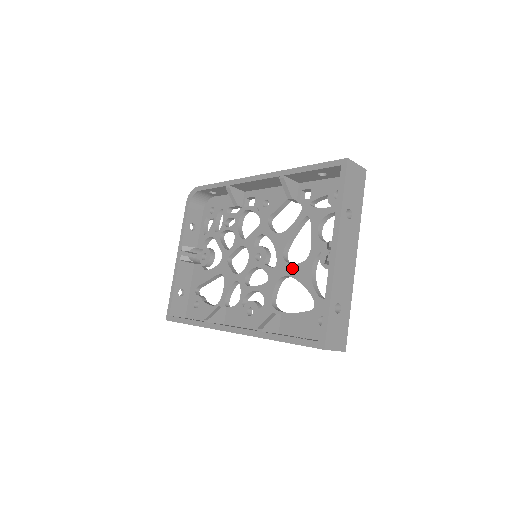
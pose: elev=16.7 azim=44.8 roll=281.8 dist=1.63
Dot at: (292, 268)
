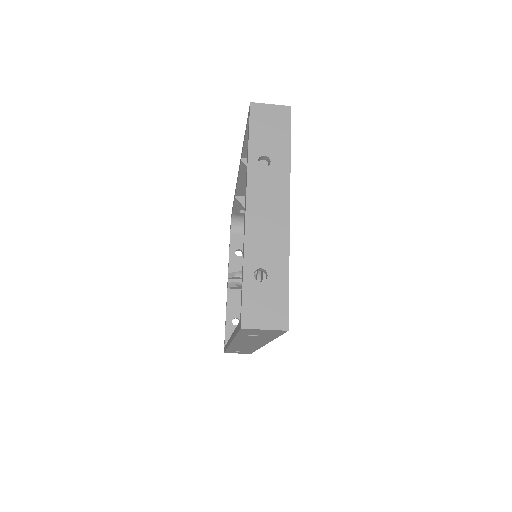
Dot at: occluded
